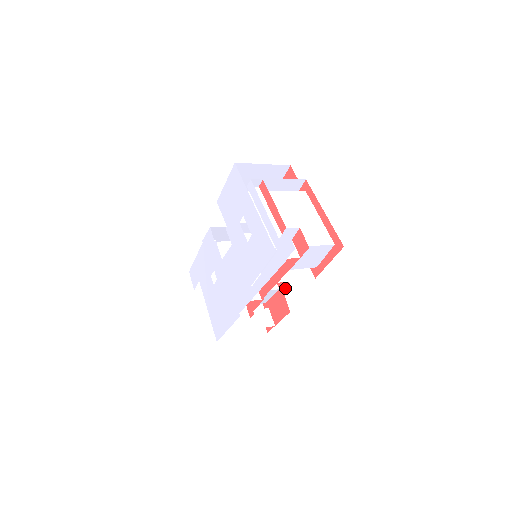
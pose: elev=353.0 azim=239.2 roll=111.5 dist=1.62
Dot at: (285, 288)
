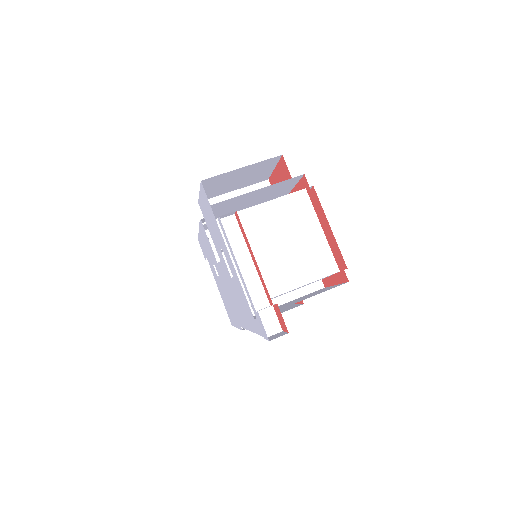
Dot at: occluded
